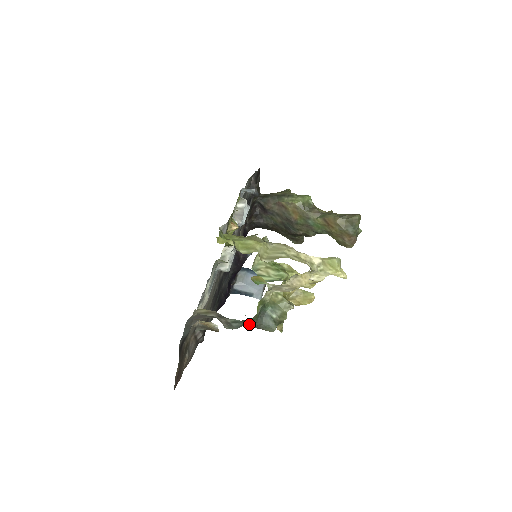
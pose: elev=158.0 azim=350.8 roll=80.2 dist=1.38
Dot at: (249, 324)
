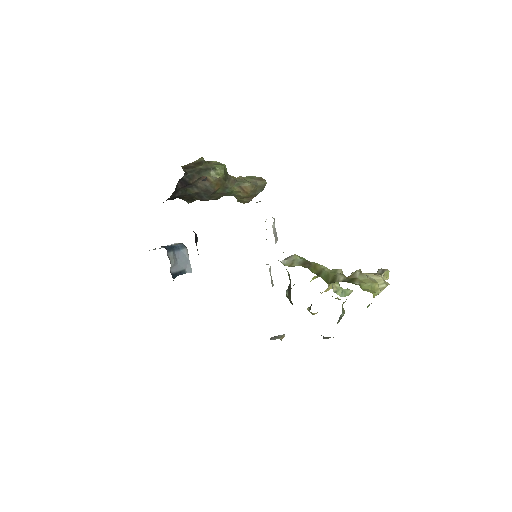
Dot at: occluded
